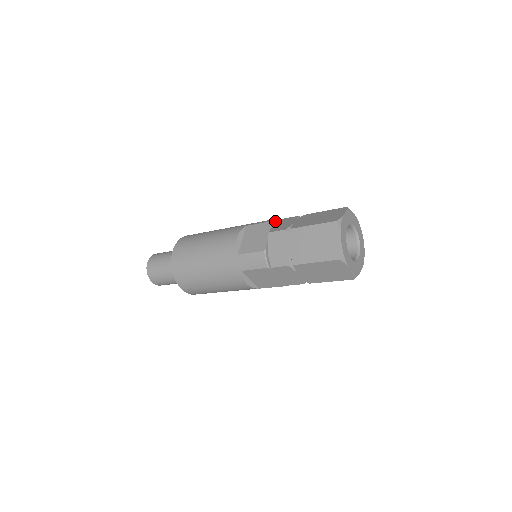
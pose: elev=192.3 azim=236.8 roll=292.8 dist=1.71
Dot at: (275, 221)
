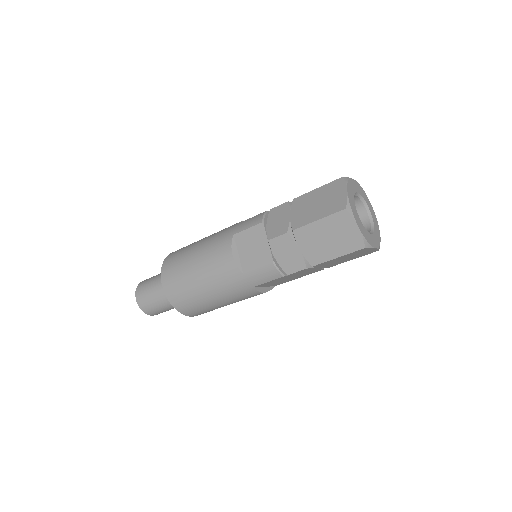
Dot at: (265, 219)
